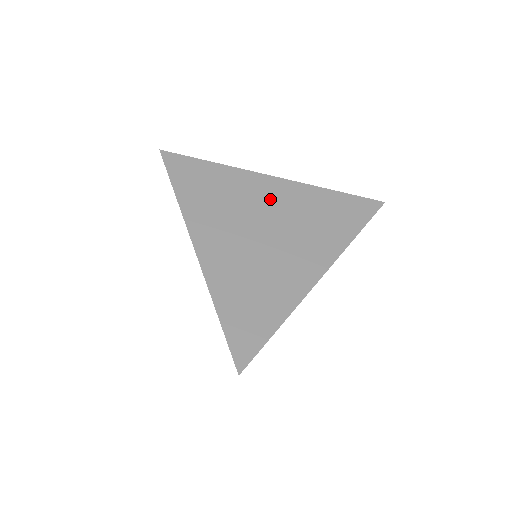
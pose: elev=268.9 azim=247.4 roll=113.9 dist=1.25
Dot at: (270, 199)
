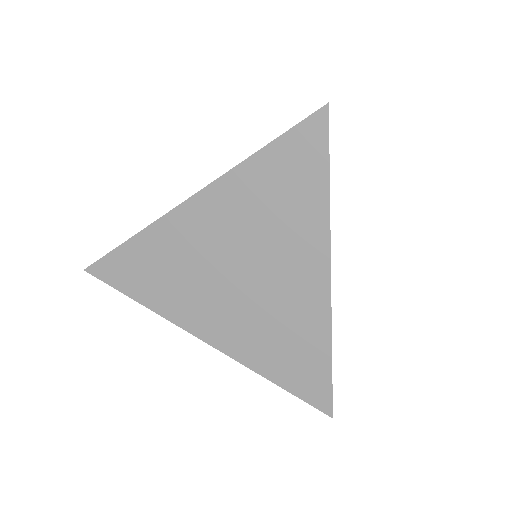
Dot at: (211, 231)
